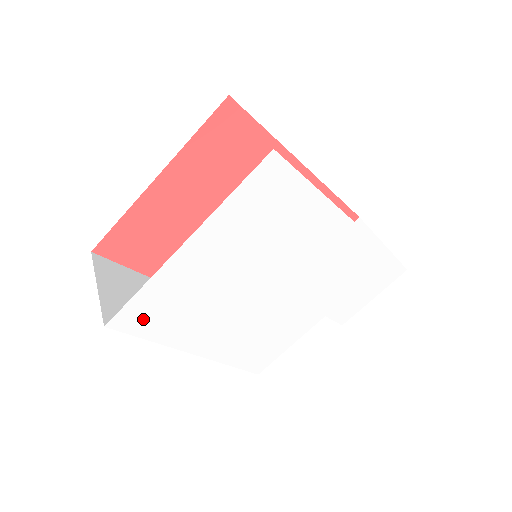
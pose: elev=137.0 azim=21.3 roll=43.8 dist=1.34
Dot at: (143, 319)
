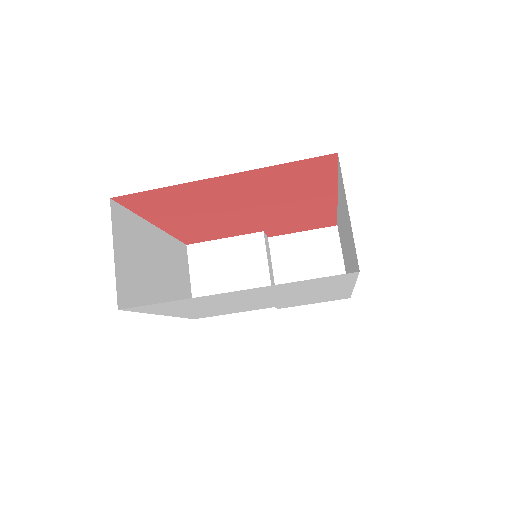
Dot at: (153, 308)
